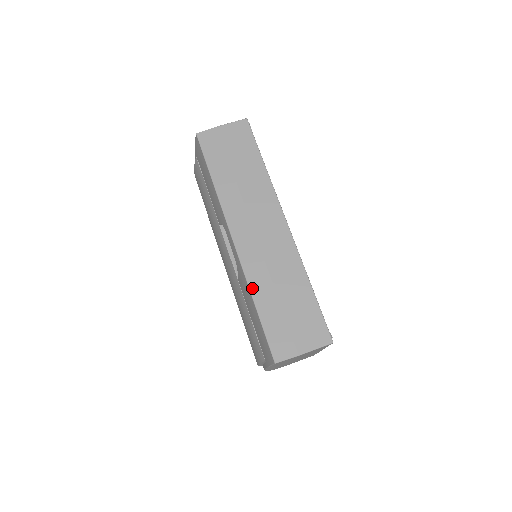
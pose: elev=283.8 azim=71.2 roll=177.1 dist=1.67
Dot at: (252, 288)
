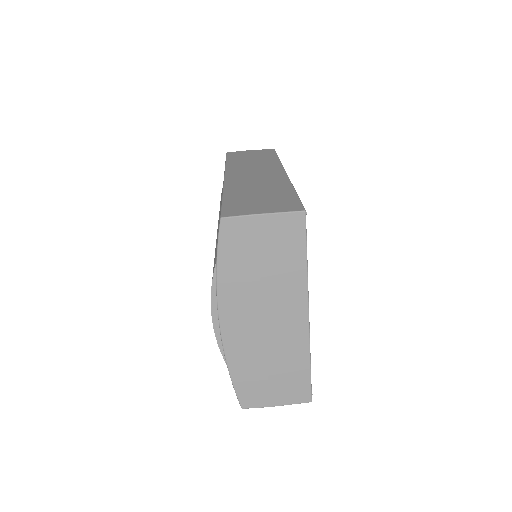
Dot at: (226, 190)
